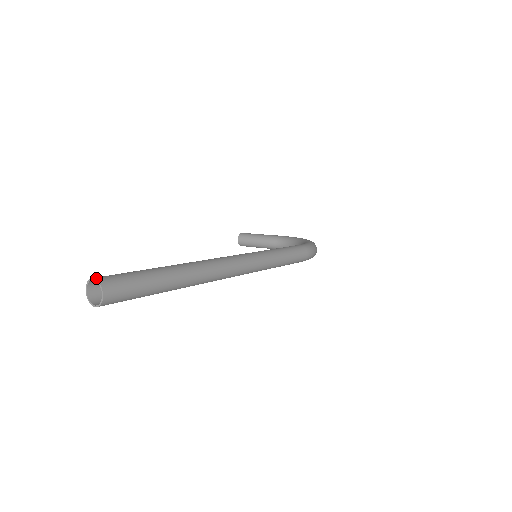
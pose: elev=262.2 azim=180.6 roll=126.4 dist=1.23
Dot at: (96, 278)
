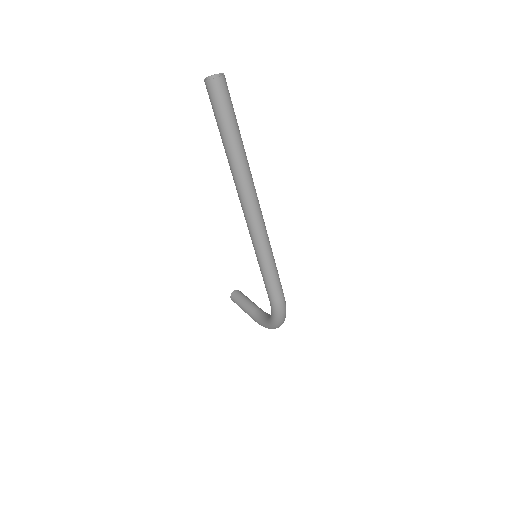
Dot at: occluded
